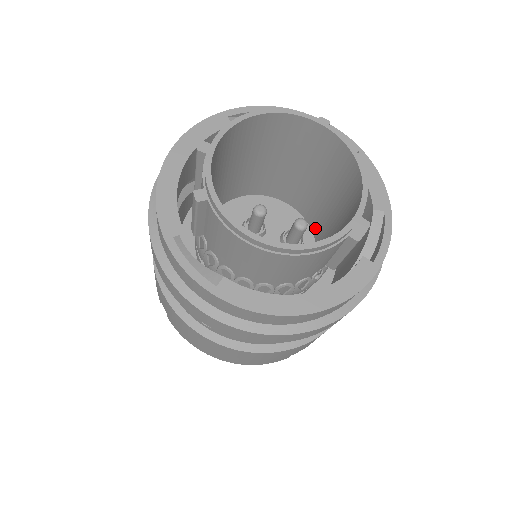
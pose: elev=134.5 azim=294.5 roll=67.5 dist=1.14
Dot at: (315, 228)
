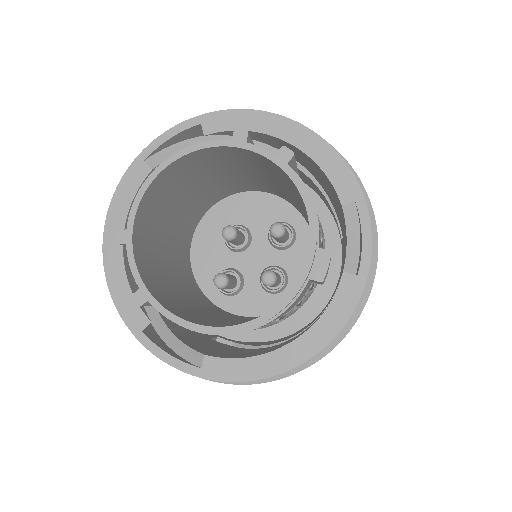
Dot at: (301, 213)
